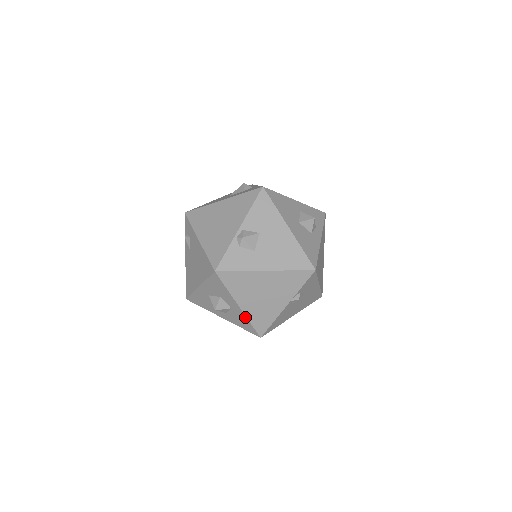
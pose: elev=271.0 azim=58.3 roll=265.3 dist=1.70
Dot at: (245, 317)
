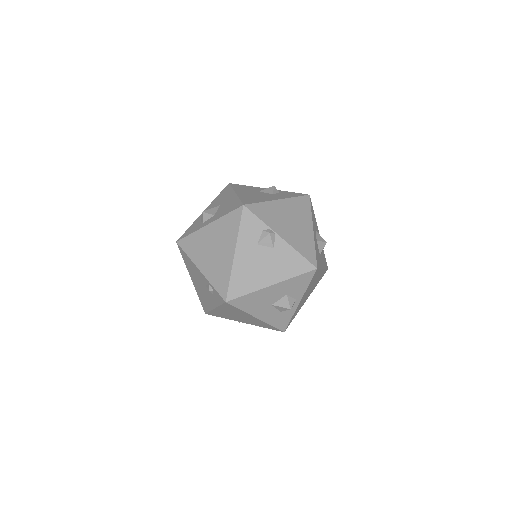
Dot at: occluded
